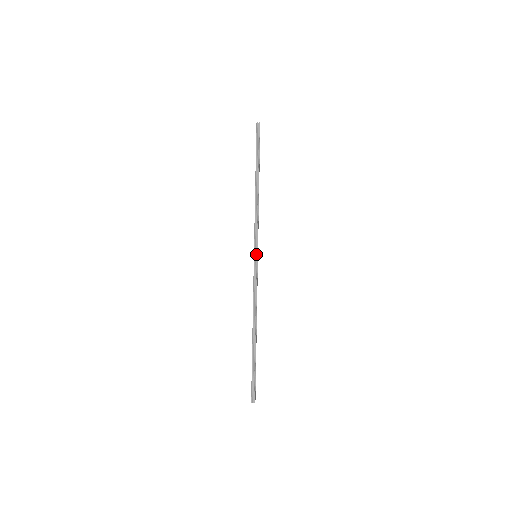
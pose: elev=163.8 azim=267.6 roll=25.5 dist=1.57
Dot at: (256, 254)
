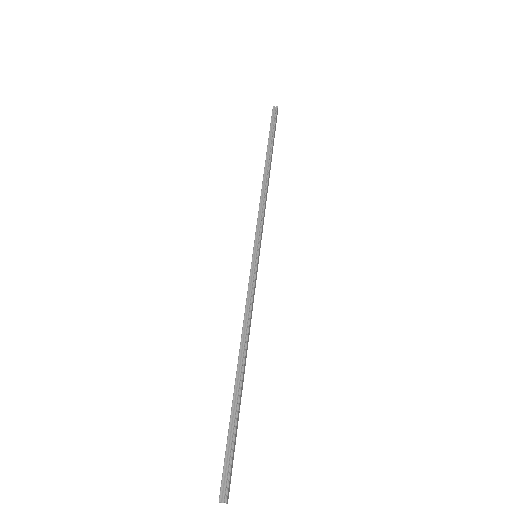
Dot at: (256, 252)
